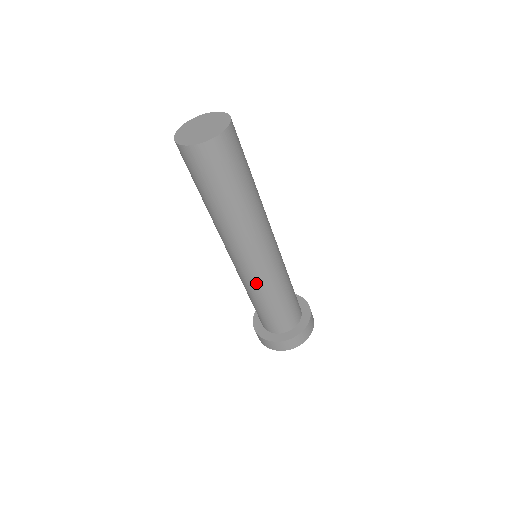
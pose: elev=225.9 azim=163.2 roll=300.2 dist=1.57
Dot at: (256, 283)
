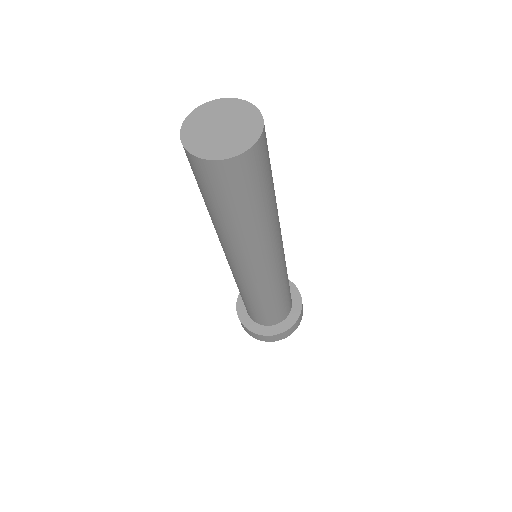
Dot at: (243, 285)
